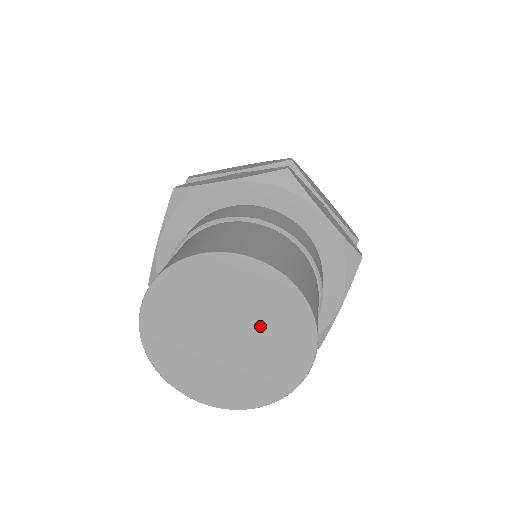
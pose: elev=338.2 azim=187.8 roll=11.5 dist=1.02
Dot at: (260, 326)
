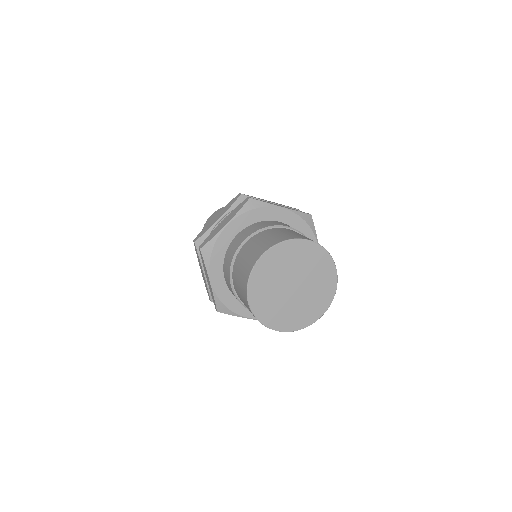
Dot at: (312, 286)
